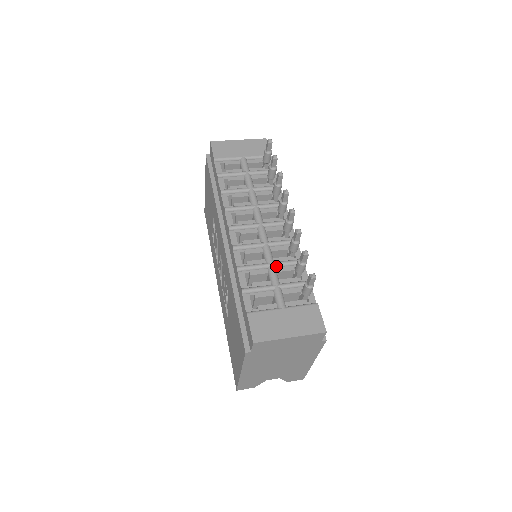
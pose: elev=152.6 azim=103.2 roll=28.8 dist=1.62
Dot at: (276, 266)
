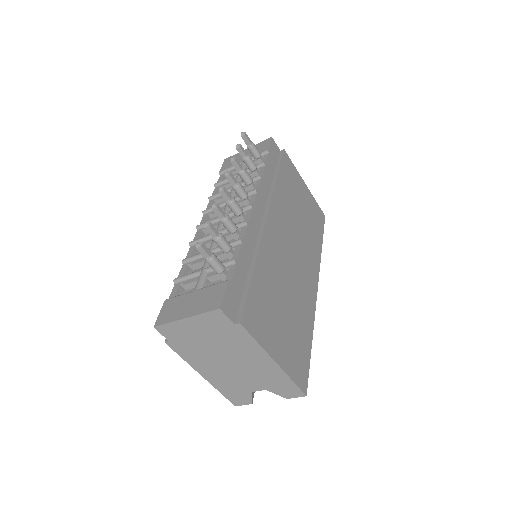
Dot at: (214, 251)
